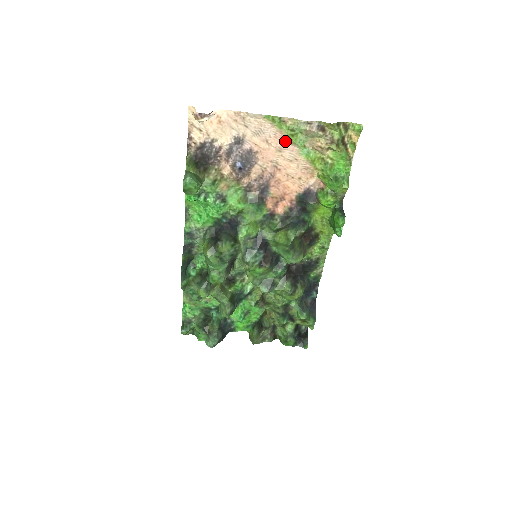
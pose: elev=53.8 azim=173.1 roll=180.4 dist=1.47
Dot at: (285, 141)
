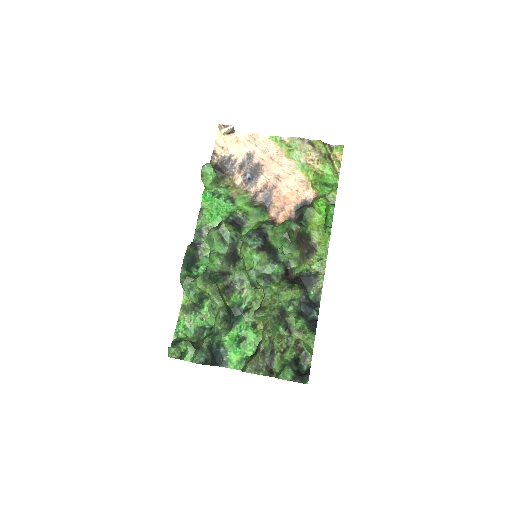
Dot at: (285, 157)
